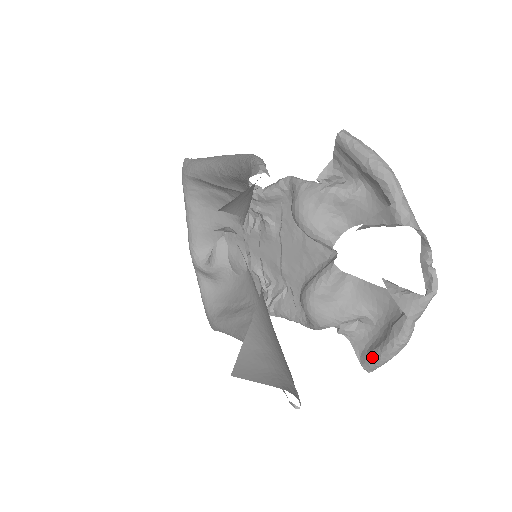
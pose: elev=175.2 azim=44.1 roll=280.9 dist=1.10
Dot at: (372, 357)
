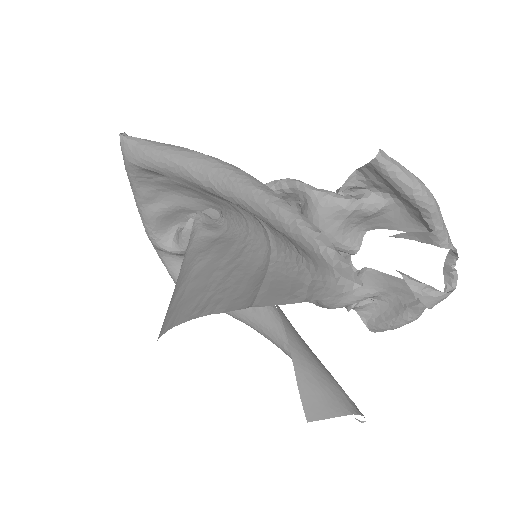
Dot at: (382, 327)
